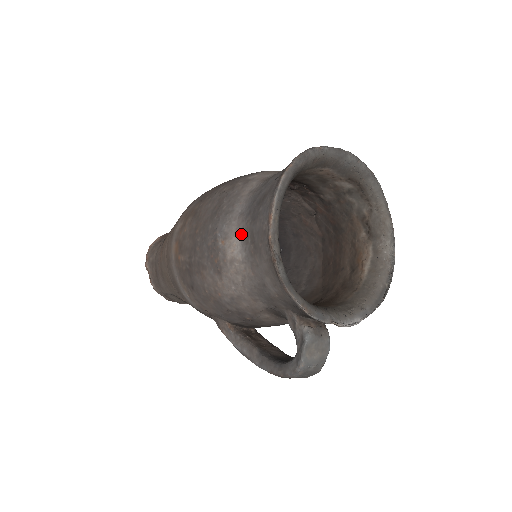
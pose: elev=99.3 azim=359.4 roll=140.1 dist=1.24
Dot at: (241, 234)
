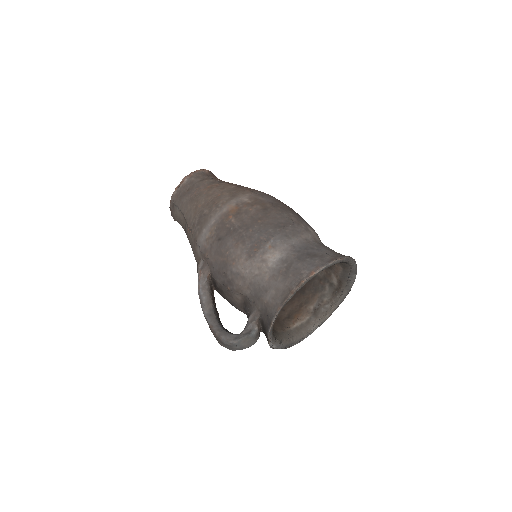
Dot at: (283, 255)
